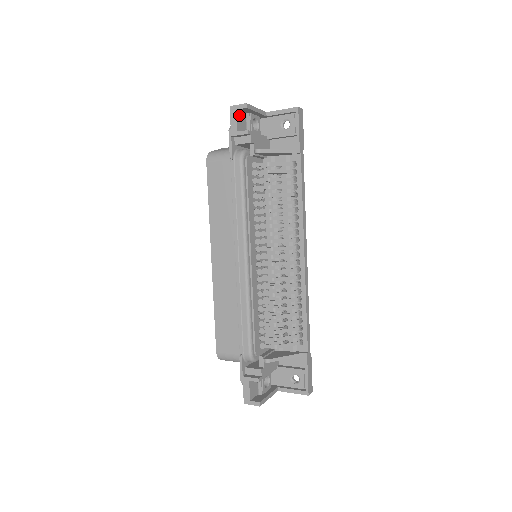
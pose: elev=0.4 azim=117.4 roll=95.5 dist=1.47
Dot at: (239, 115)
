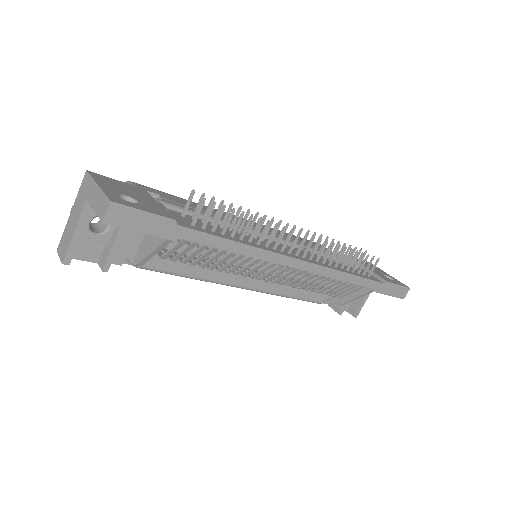
Dot at: (75, 251)
